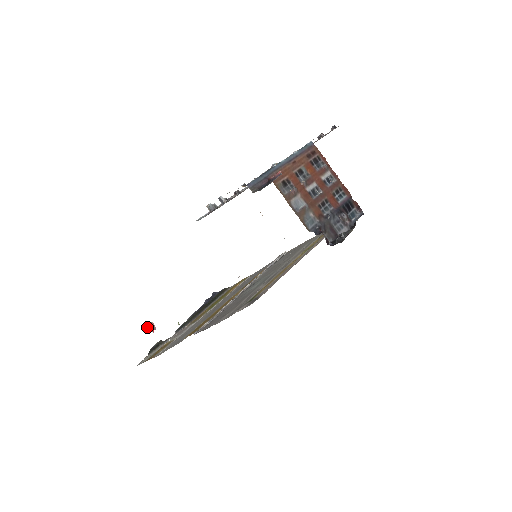
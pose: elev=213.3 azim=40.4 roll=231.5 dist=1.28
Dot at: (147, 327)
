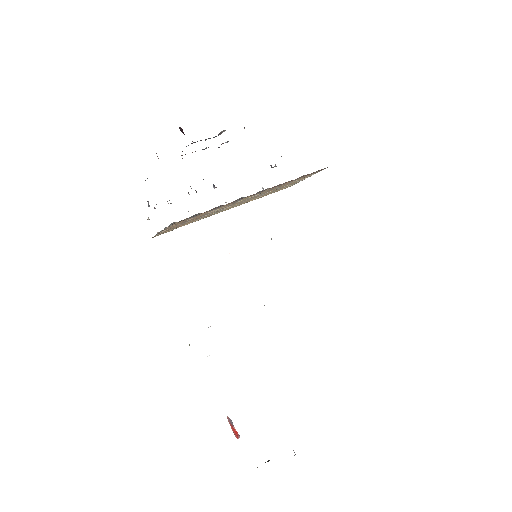
Dot at: (236, 437)
